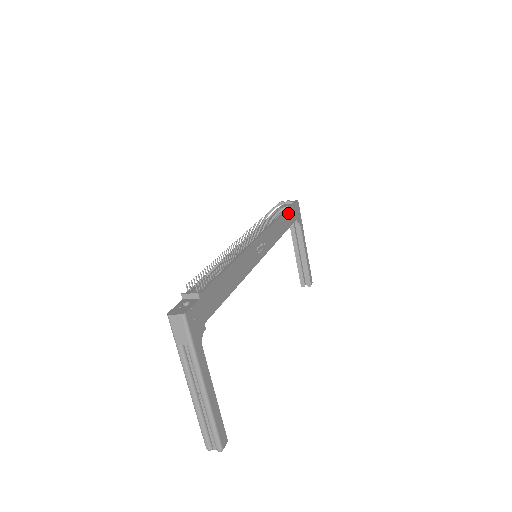
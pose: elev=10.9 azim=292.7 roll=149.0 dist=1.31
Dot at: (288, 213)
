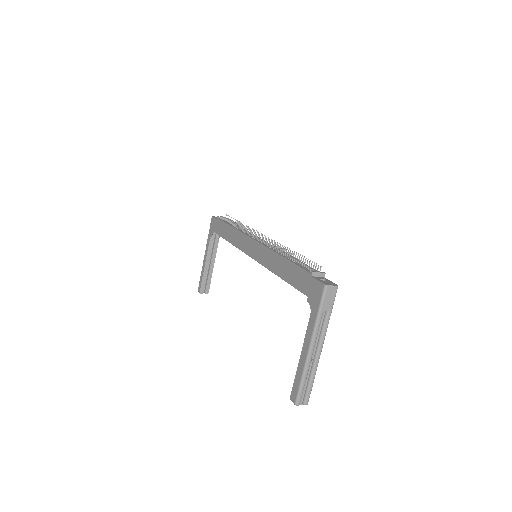
Dot at: occluded
